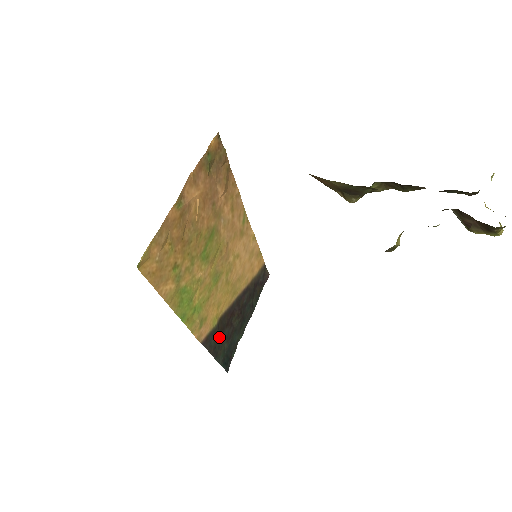
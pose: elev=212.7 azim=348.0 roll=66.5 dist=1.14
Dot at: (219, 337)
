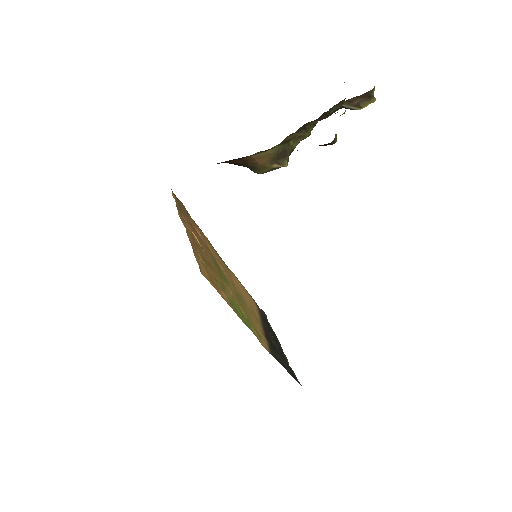
Dot at: (276, 353)
